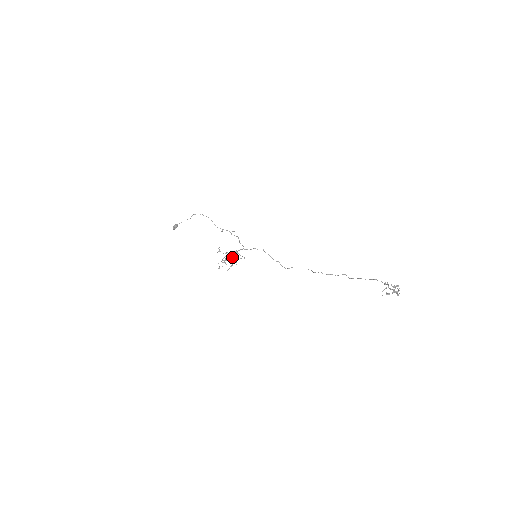
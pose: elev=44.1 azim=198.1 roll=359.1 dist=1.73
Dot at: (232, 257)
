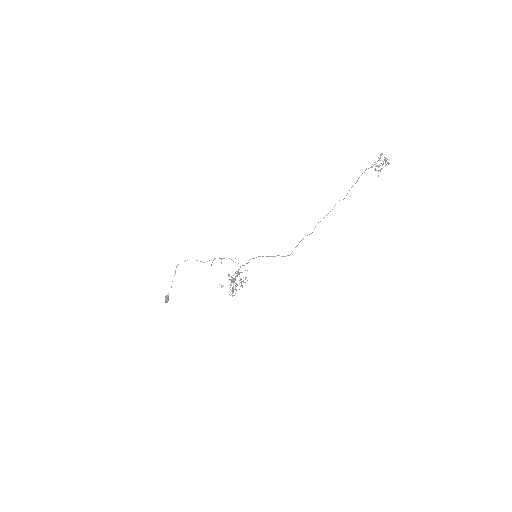
Dot at: occluded
